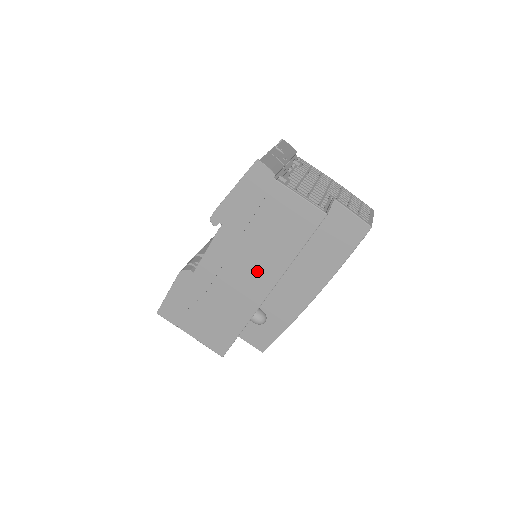
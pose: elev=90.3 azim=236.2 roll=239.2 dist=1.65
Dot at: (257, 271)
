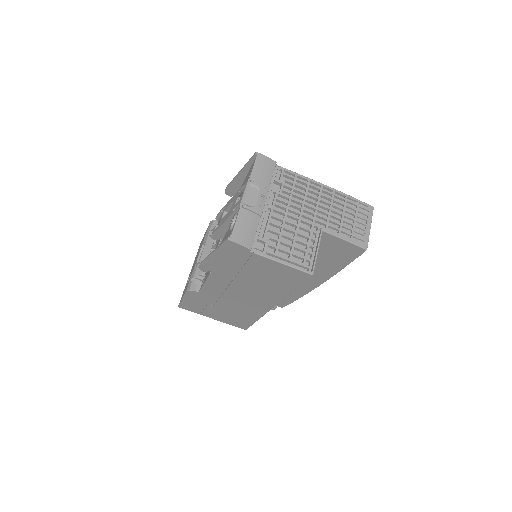
Dot at: (257, 297)
